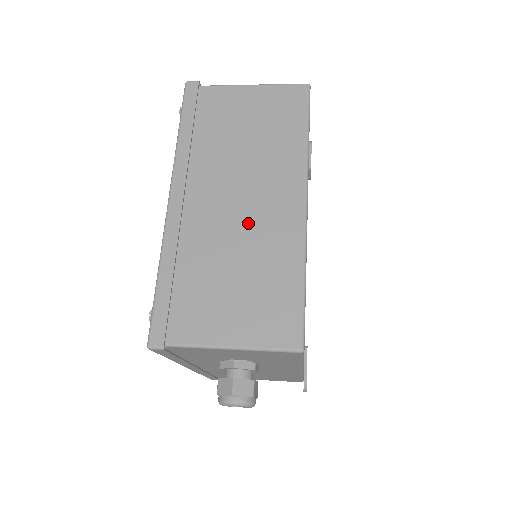
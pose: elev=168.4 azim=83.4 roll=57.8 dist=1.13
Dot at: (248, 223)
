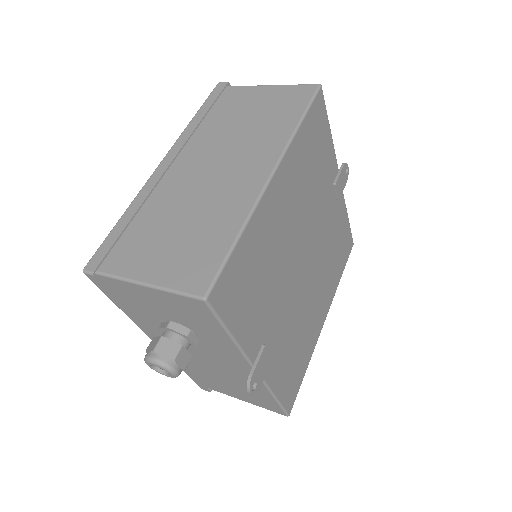
Dot at: (213, 186)
